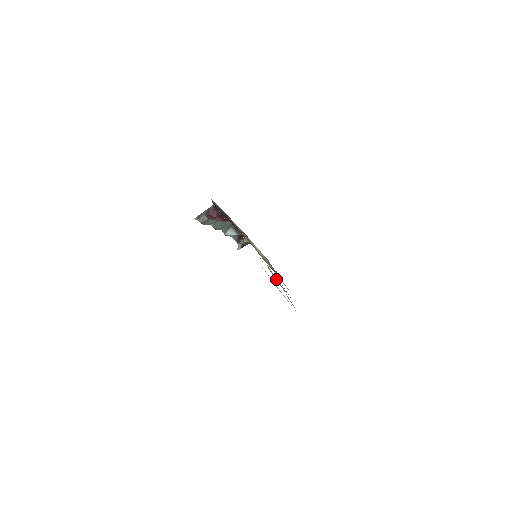
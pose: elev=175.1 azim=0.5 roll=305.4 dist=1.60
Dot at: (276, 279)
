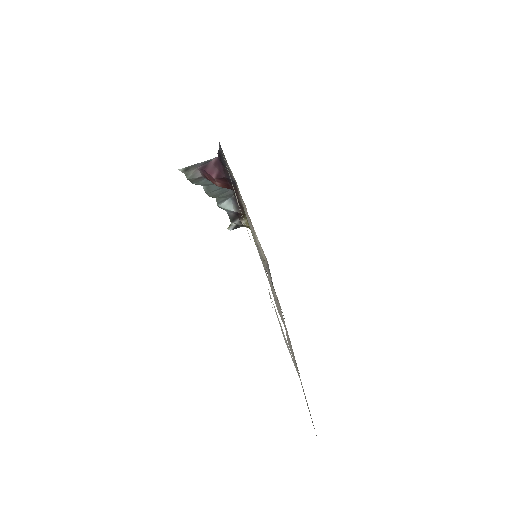
Dot at: occluded
